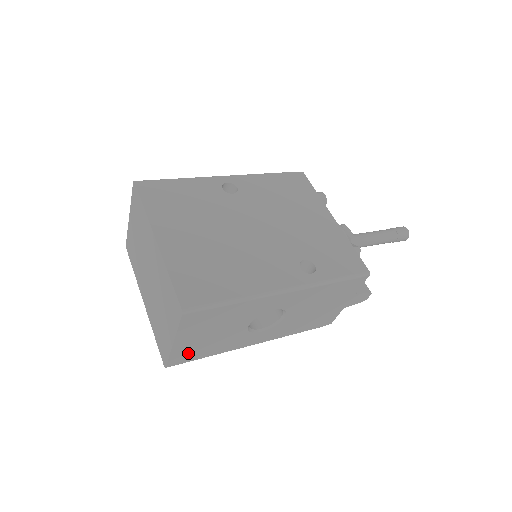
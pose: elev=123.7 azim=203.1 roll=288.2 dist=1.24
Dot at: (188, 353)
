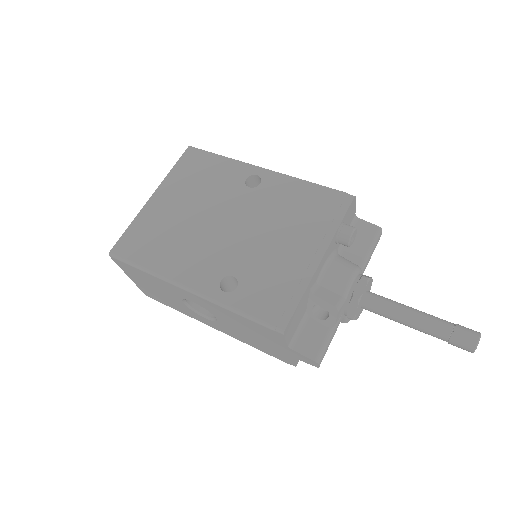
Dot at: (152, 294)
